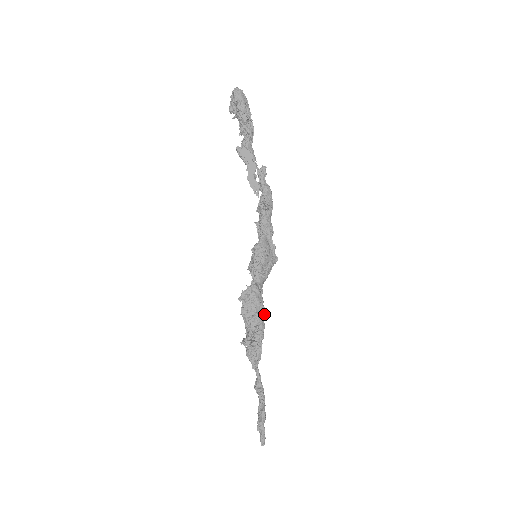
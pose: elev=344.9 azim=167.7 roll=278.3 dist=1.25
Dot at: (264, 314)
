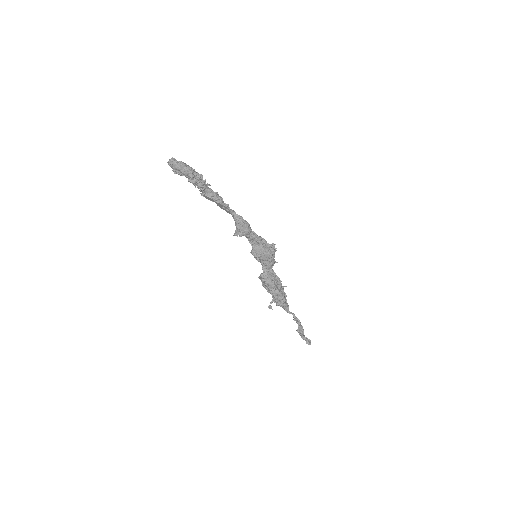
Dot at: (278, 288)
